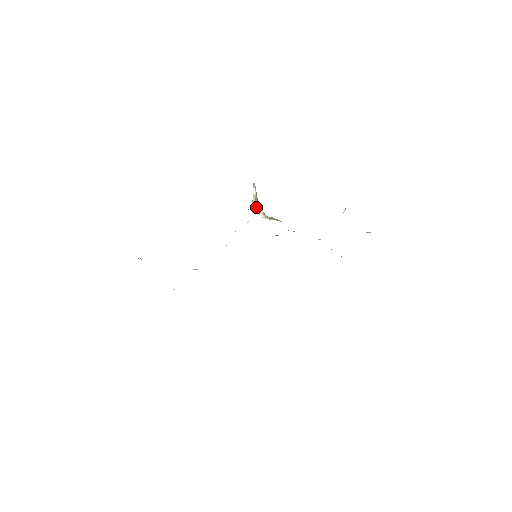
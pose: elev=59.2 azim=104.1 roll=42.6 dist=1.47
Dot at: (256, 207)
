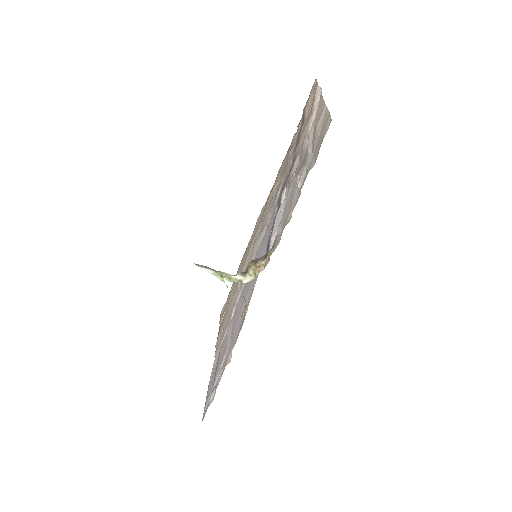
Dot at: occluded
